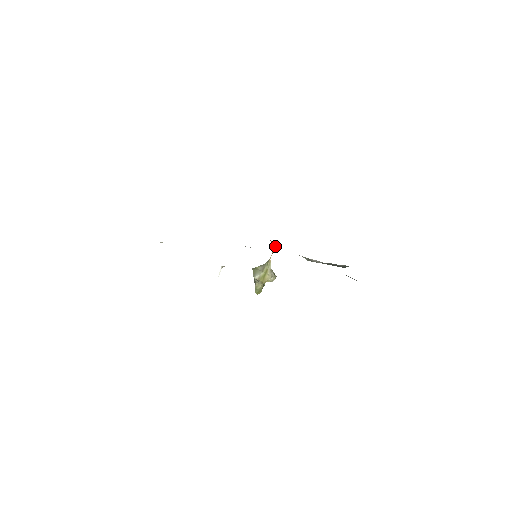
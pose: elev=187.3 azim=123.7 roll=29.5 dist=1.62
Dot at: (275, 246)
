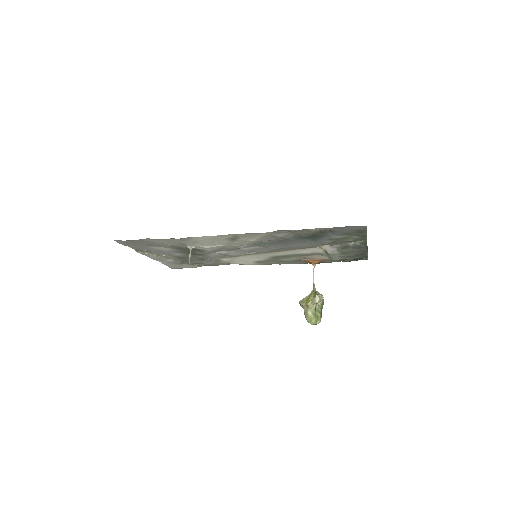
Dot at: (314, 266)
